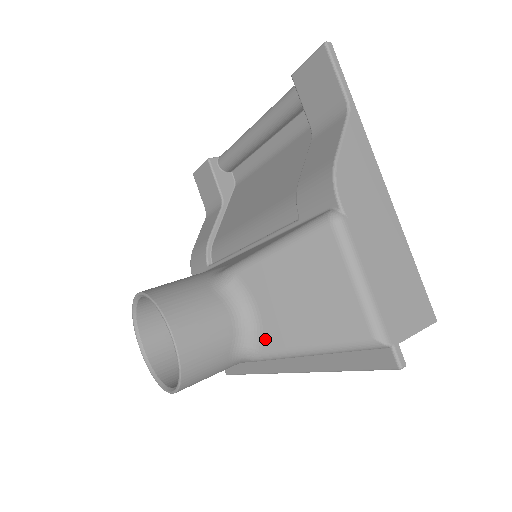
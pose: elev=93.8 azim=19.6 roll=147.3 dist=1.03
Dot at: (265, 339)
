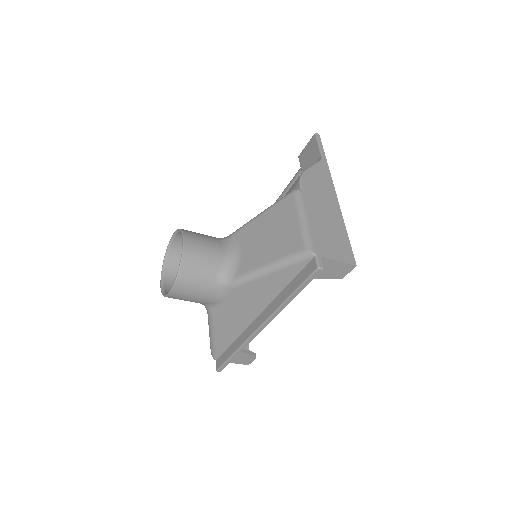
Dot at: (241, 267)
